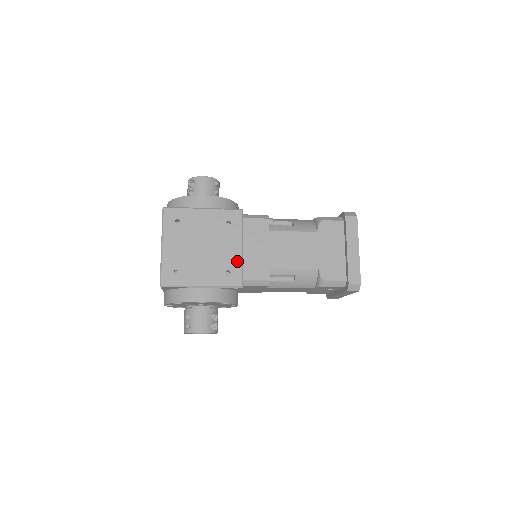
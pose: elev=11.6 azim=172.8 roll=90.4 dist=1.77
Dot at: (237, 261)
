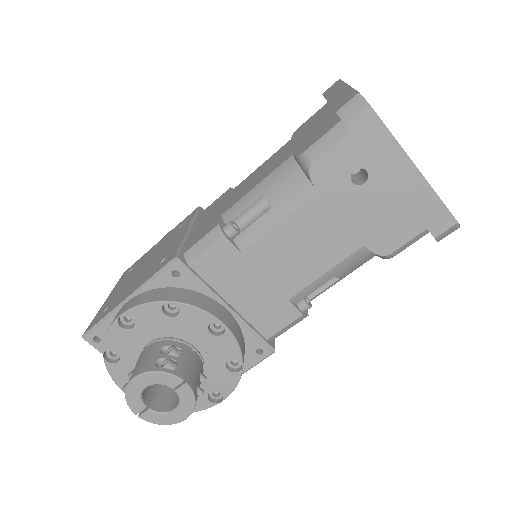
Dot at: (177, 243)
